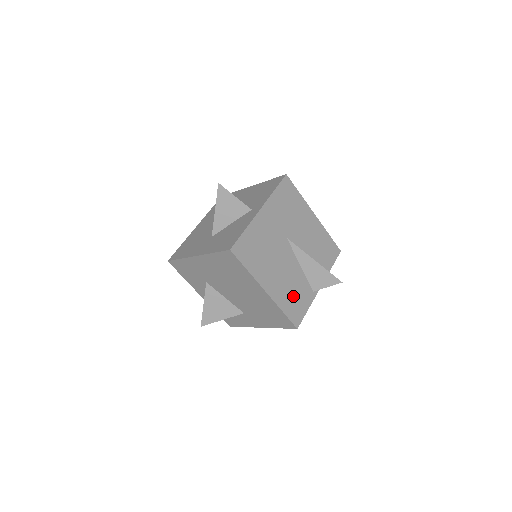
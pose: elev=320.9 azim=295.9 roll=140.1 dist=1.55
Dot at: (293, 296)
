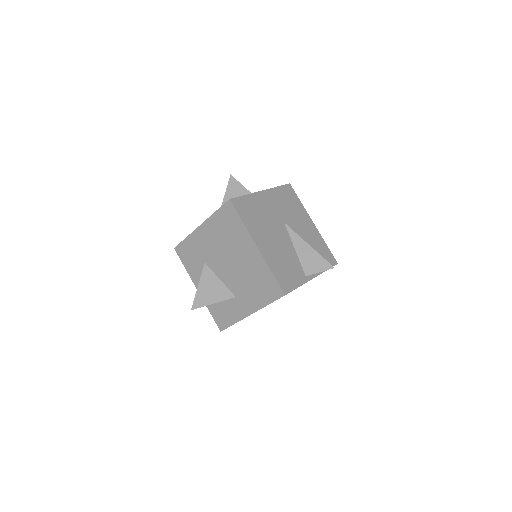
Dot at: (284, 267)
